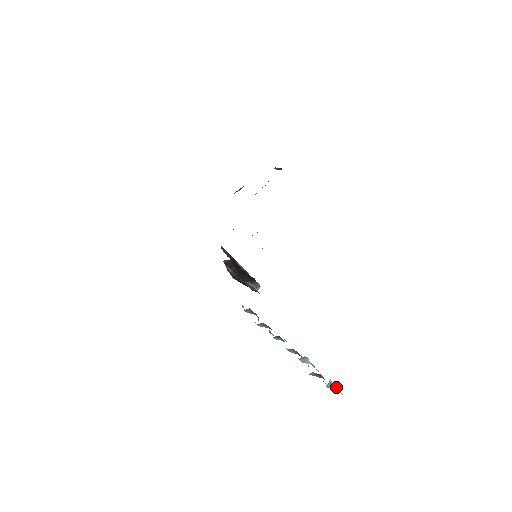
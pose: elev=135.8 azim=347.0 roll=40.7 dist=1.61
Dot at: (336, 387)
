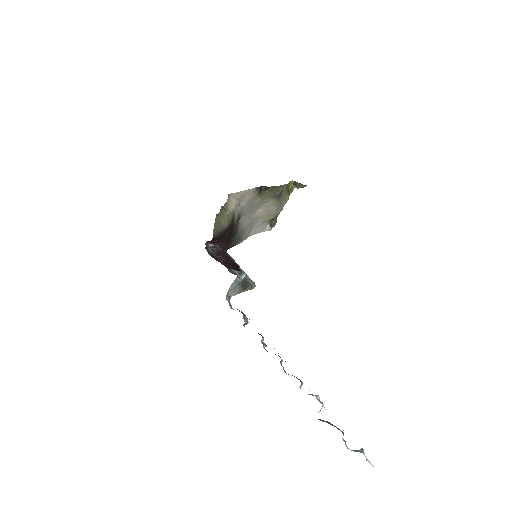
Dot at: (363, 452)
